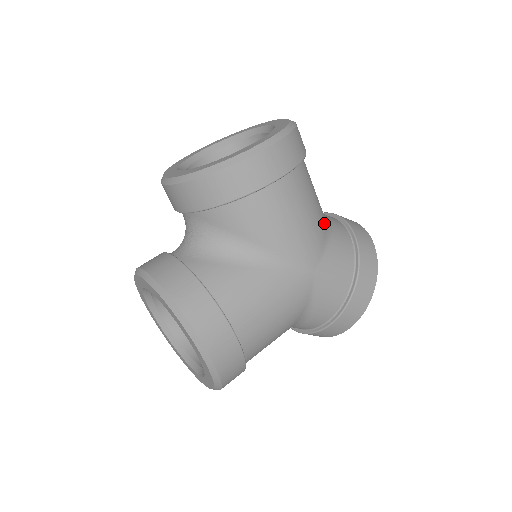
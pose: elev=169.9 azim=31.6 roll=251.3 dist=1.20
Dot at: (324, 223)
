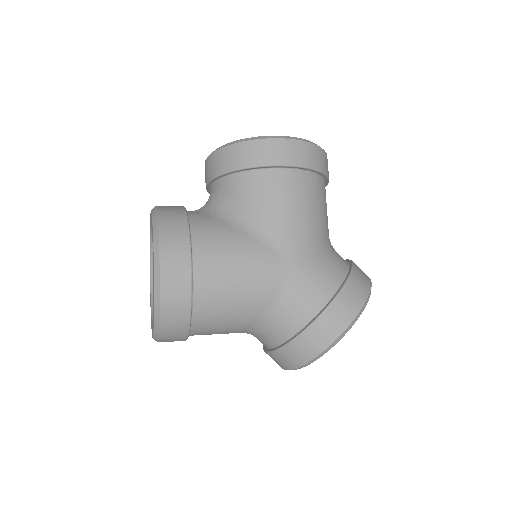
Dot at: (323, 237)
